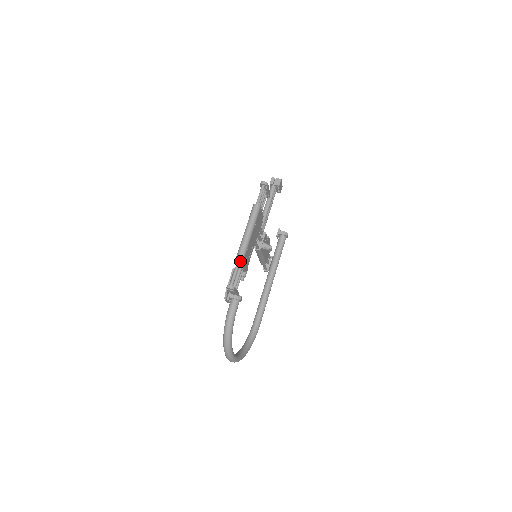
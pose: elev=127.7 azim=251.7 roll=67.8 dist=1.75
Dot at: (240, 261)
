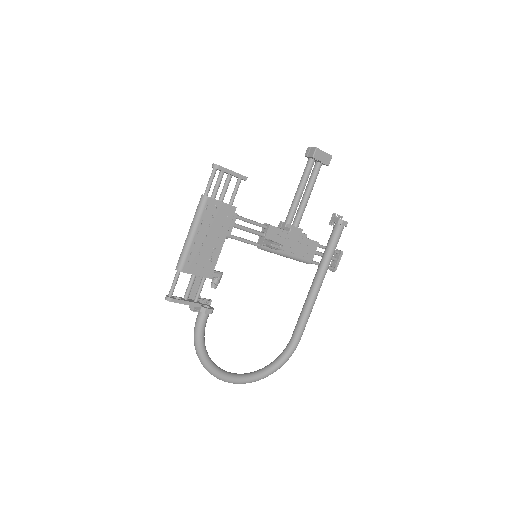
Dot at: (178, 267)
